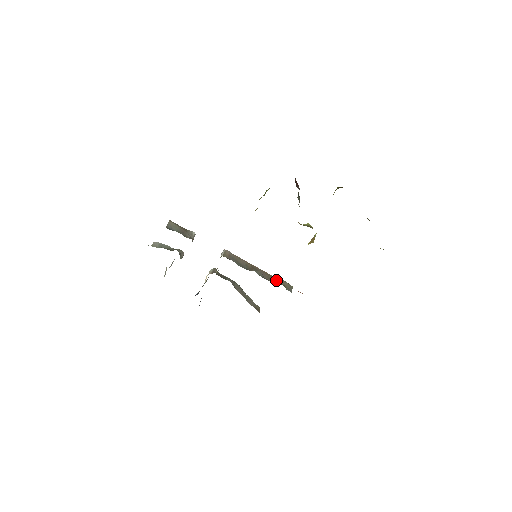
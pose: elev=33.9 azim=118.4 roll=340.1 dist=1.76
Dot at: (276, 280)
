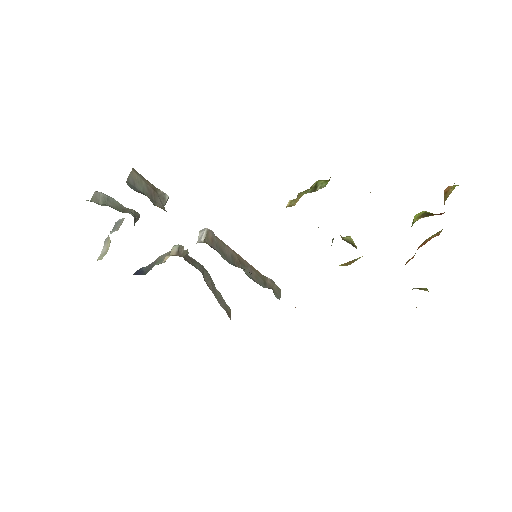
Dot at: (264, 281)
